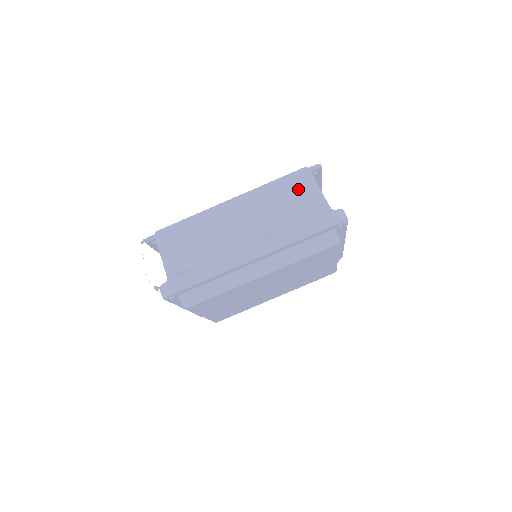
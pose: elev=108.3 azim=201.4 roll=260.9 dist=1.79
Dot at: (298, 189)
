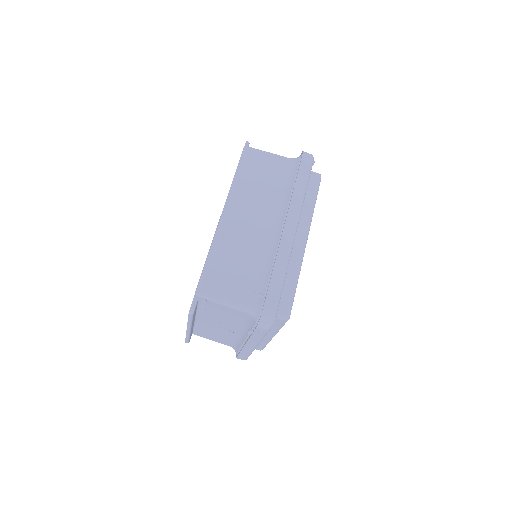
Dot at: (260, 164)
